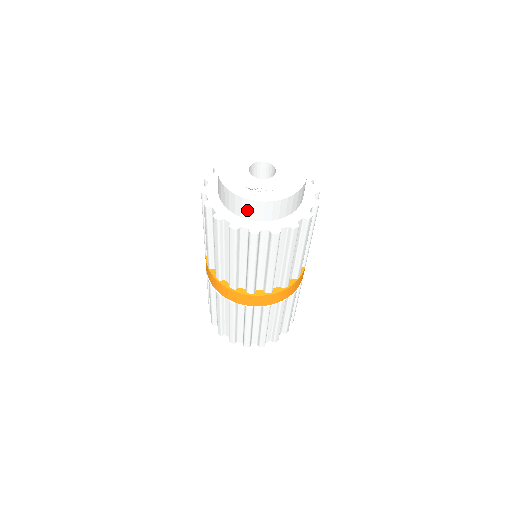
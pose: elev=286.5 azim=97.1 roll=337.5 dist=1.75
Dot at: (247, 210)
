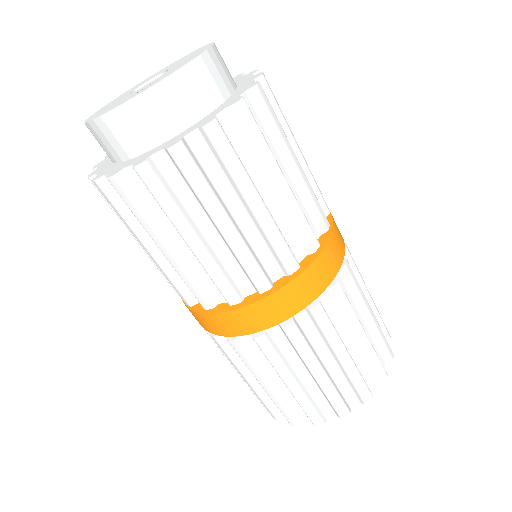
Dot at: (145, 126)
